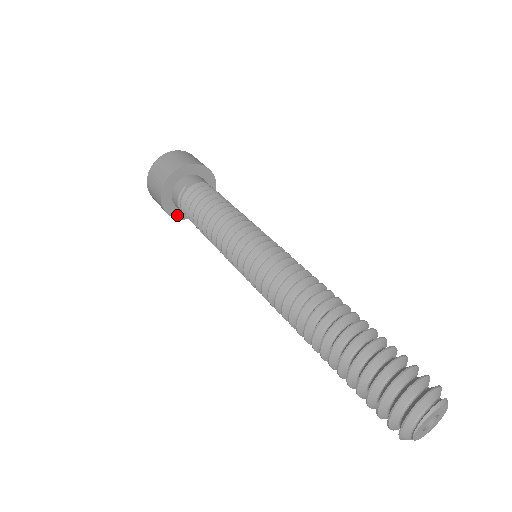
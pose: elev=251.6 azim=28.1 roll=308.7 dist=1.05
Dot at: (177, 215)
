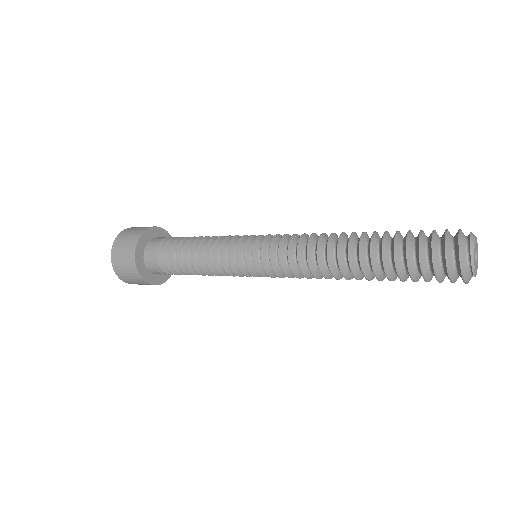
Dot at: occluded
